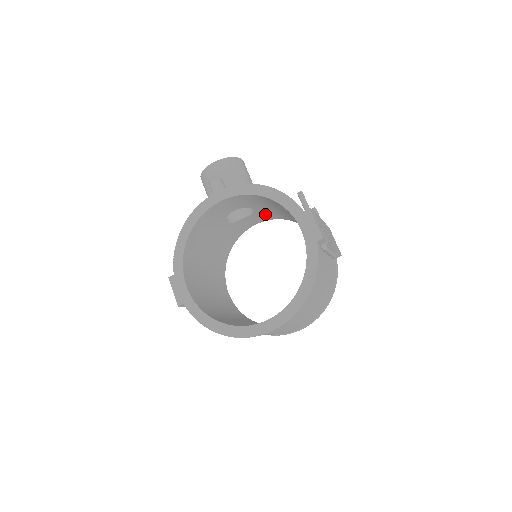
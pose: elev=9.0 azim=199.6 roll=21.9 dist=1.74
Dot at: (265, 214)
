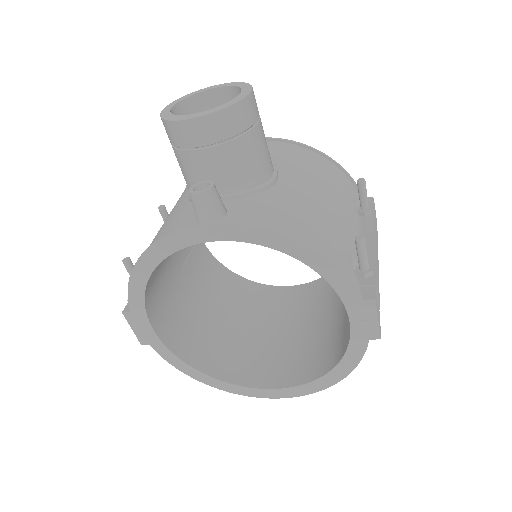
Dot at: occluded
